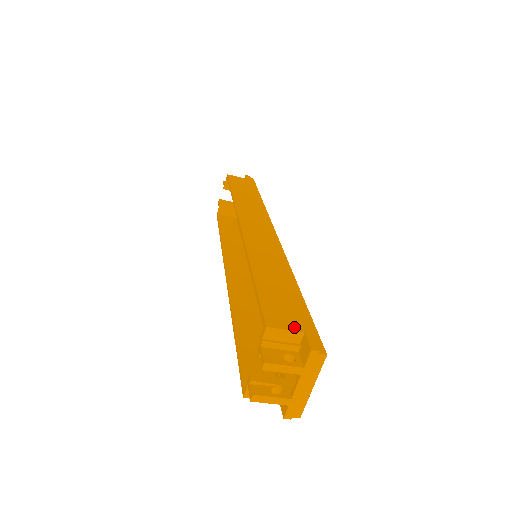
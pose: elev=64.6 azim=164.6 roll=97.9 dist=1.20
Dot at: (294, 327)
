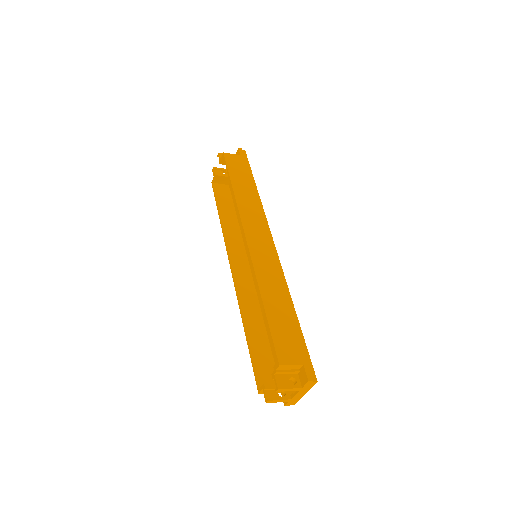
Dot at: (296, 361)
